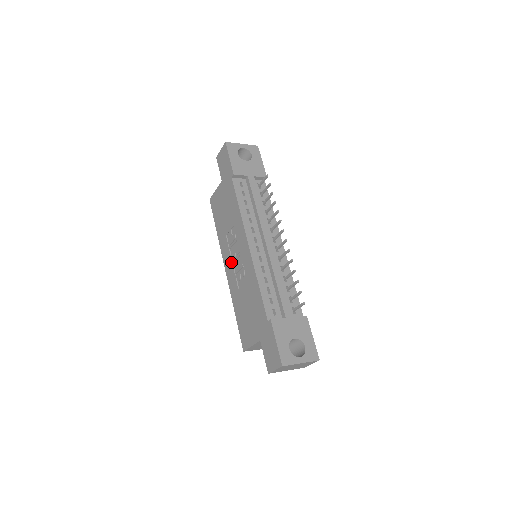
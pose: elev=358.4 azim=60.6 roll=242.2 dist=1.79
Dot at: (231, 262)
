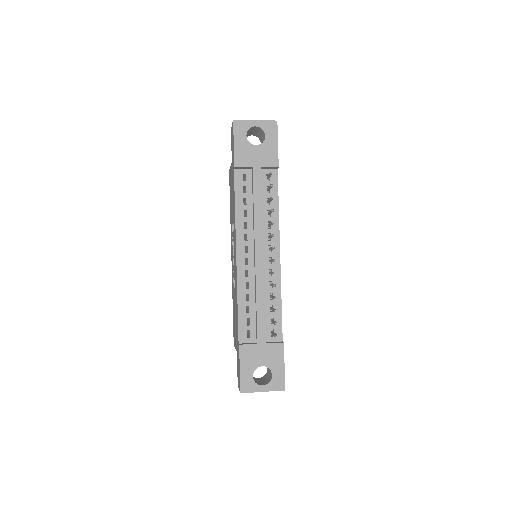
Dot at: (232, 256)
